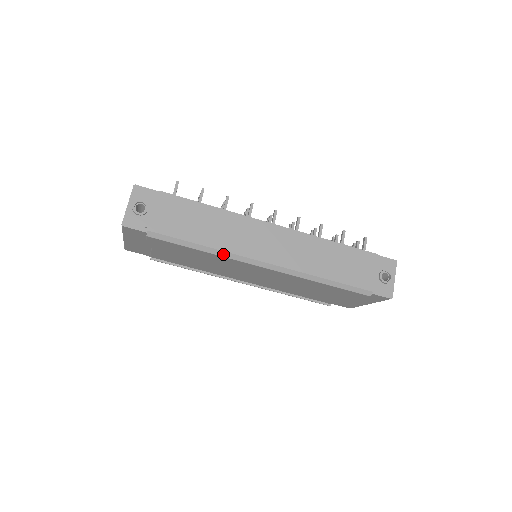
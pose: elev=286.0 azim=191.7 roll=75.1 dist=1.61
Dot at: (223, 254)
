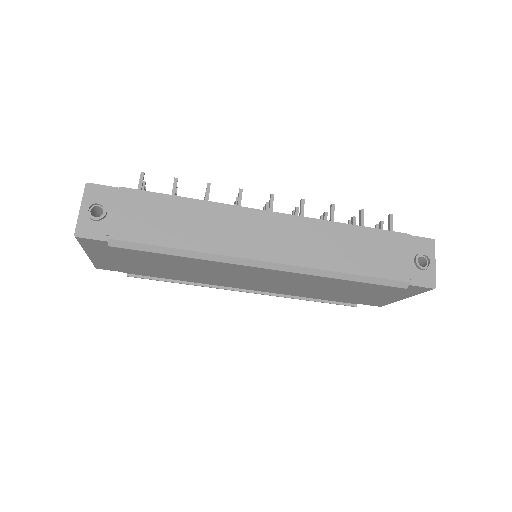
Dot at: (210, 257)
